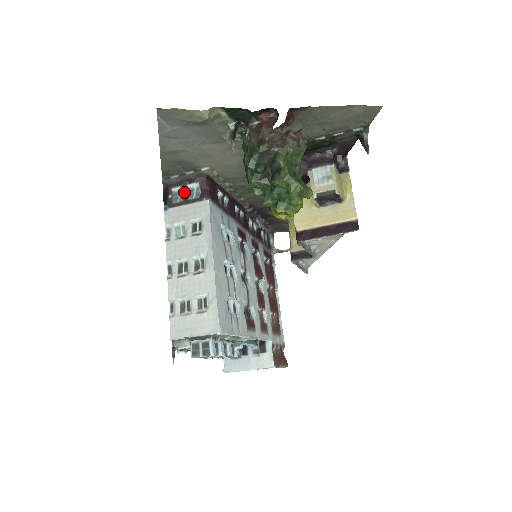
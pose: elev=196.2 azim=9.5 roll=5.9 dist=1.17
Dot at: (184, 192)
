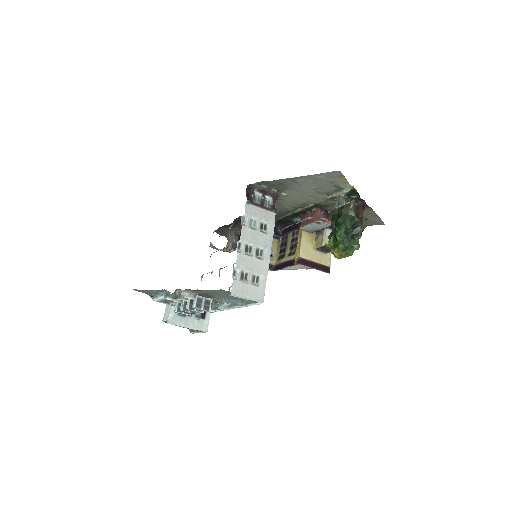
Dot at: (261, 198)
